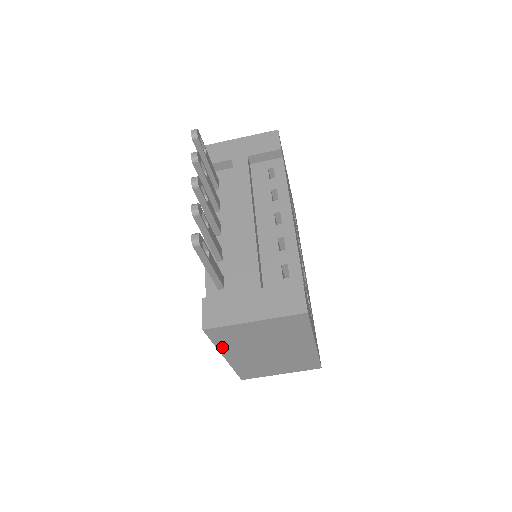
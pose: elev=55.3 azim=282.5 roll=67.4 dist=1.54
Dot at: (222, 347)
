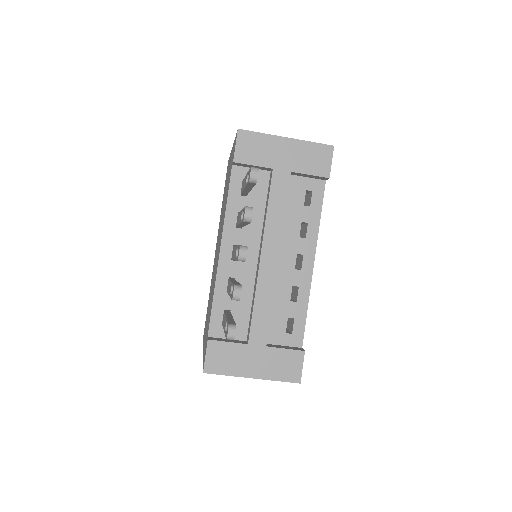
Dot at: occluded
